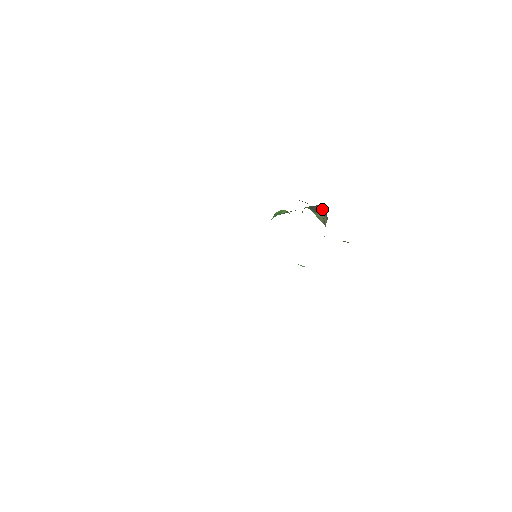
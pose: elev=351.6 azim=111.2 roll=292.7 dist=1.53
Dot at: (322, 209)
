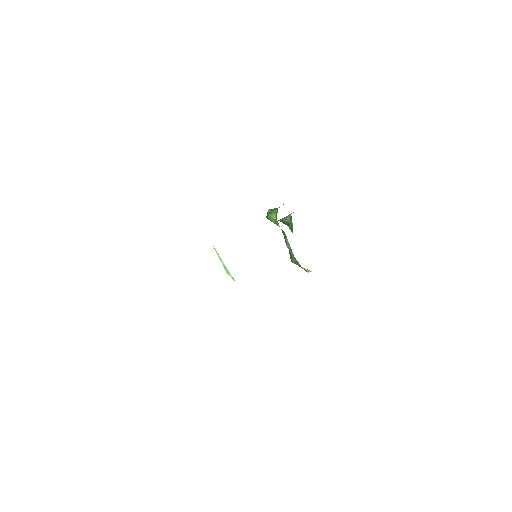
Dot at: occluded
